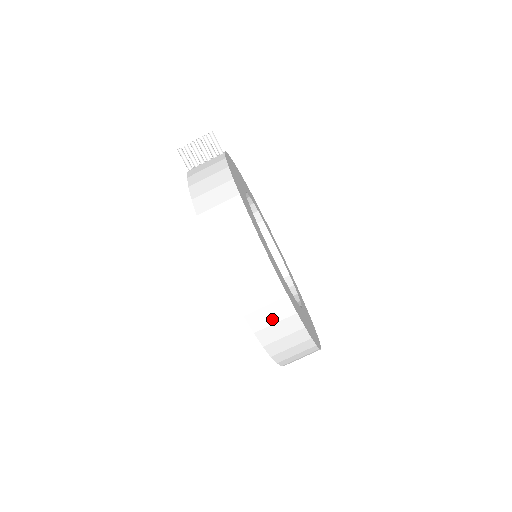
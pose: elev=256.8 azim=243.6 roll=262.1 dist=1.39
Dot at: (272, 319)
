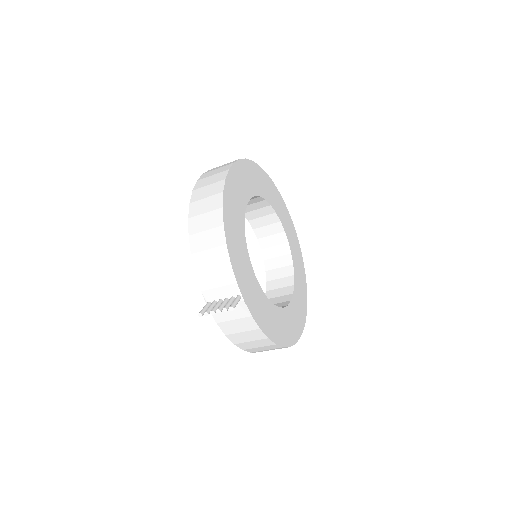
Dot at: occluded
